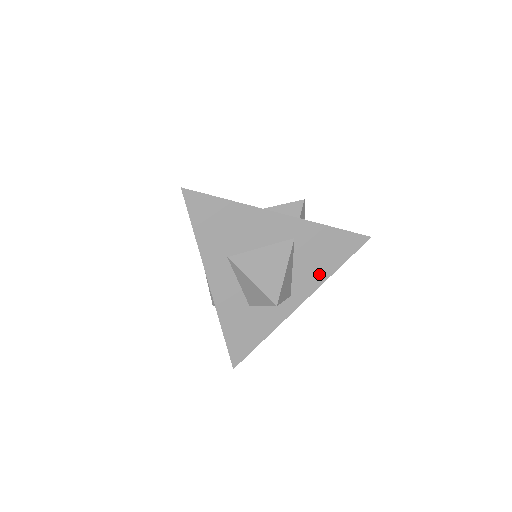
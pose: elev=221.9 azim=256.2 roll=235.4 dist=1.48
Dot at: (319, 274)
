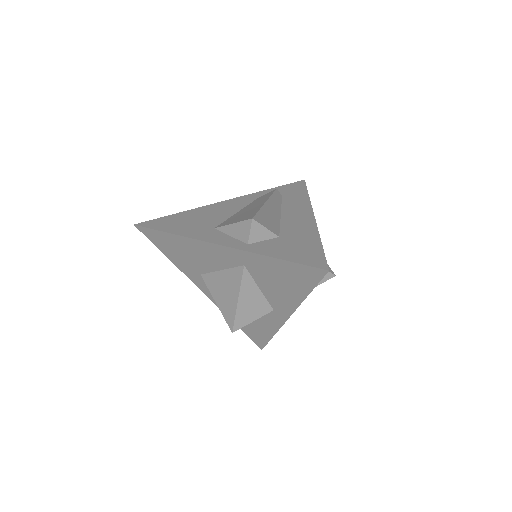
Dot at: (290, 297)
